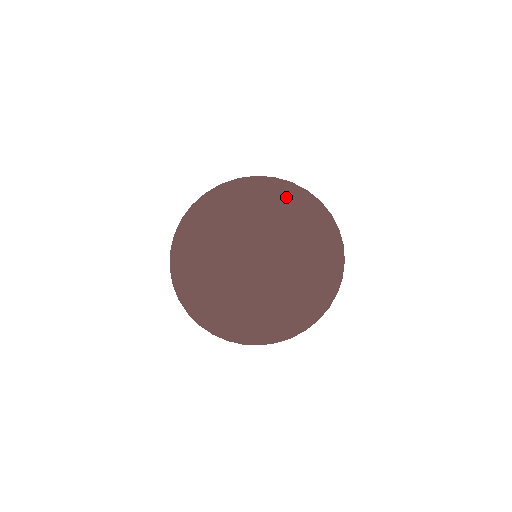
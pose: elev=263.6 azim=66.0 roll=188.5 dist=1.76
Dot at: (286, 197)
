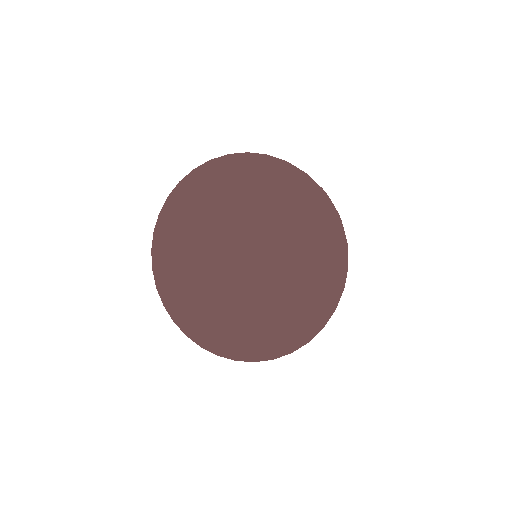
Dot at: (264, 173)
